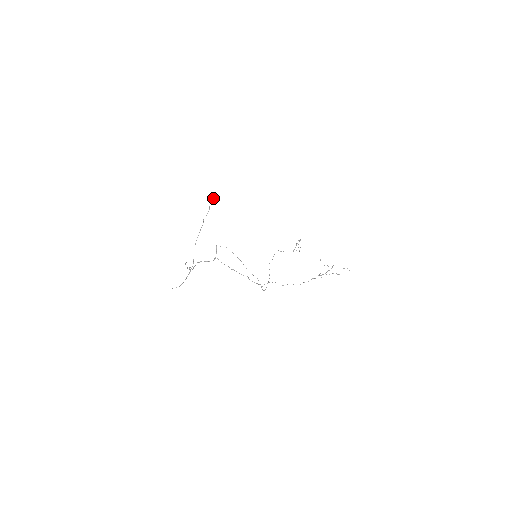
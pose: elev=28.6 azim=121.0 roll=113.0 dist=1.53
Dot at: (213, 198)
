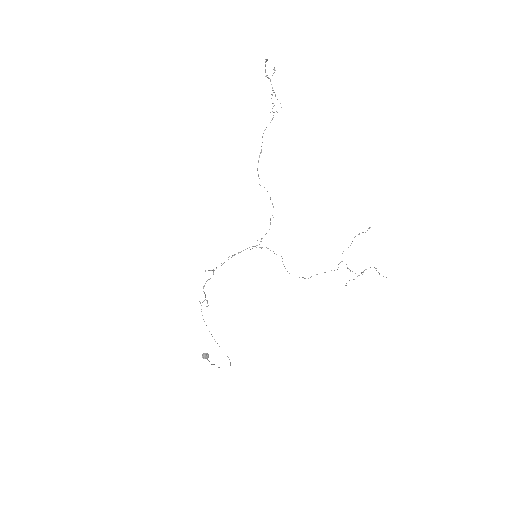
Dot at: occluded
